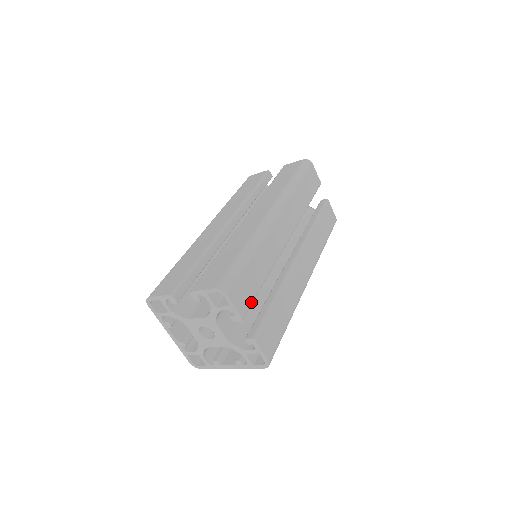
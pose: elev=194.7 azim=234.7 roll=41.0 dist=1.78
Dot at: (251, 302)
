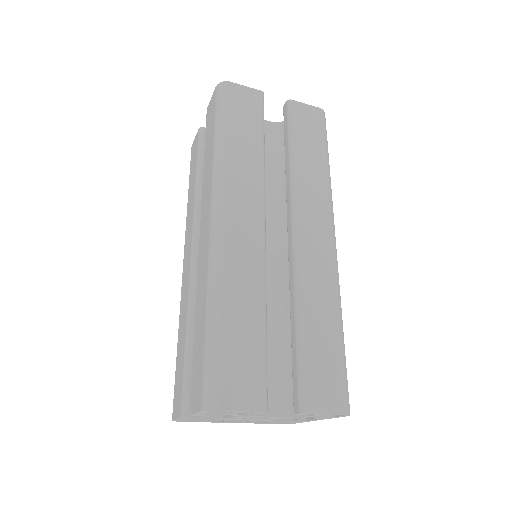
Dot at: (263, 375)
